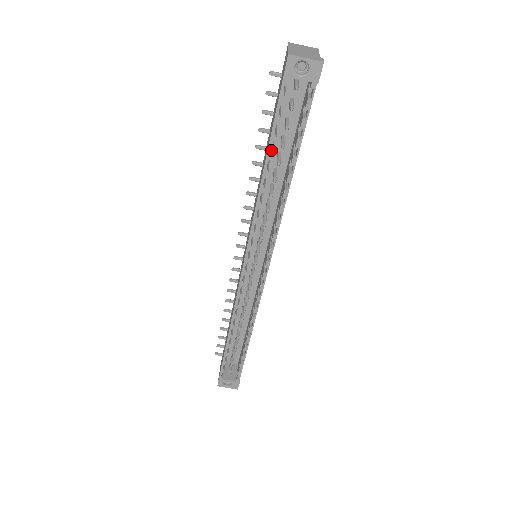
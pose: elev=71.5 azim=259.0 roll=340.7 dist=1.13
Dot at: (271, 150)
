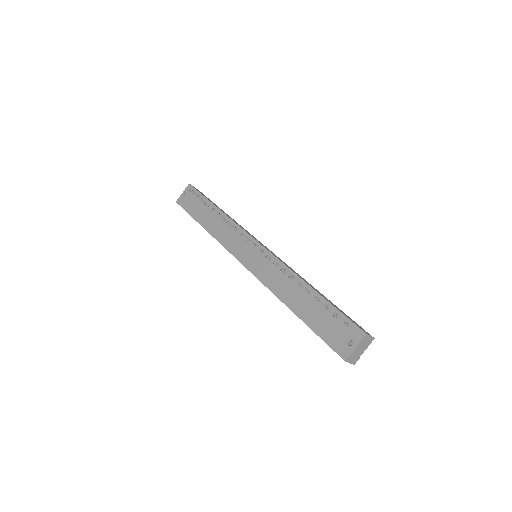
Dot at: (303, 317)
